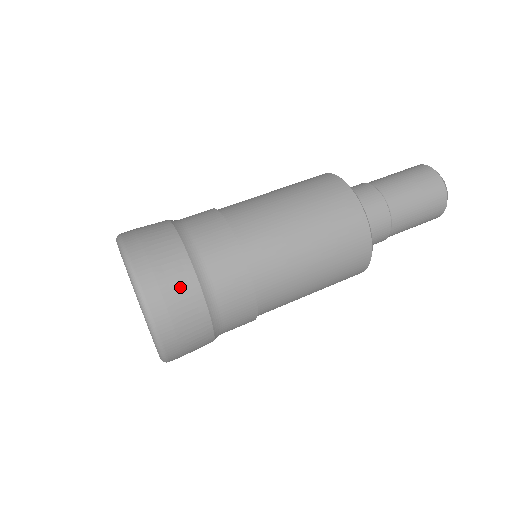
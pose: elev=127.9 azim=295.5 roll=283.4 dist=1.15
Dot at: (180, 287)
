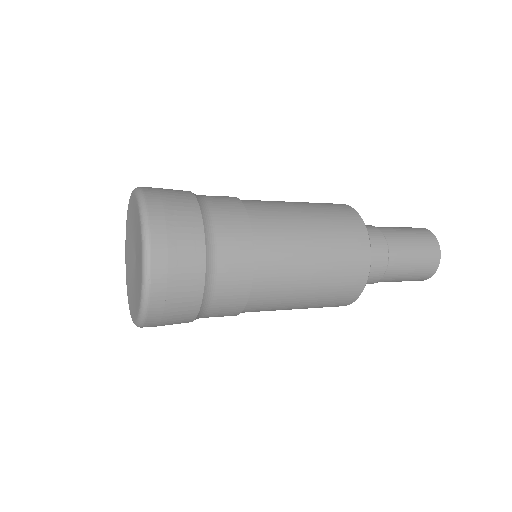
Dot at: (176, 192)
